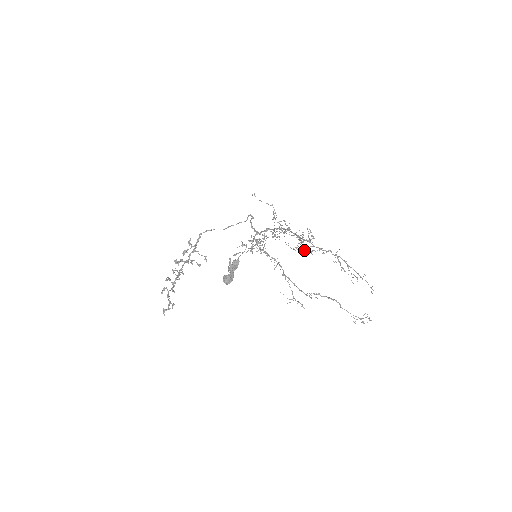
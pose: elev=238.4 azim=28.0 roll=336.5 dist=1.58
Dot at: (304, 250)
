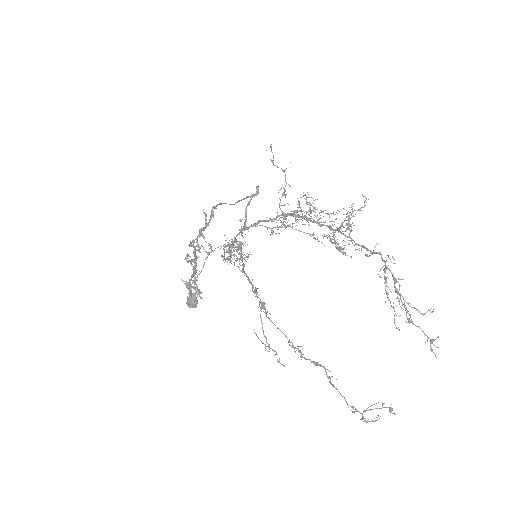
Dot at: occluded
